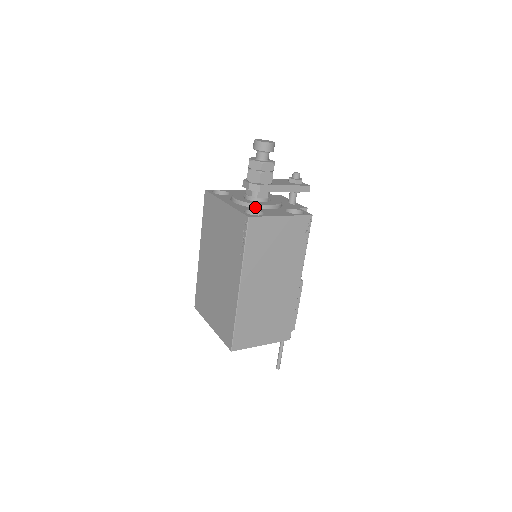
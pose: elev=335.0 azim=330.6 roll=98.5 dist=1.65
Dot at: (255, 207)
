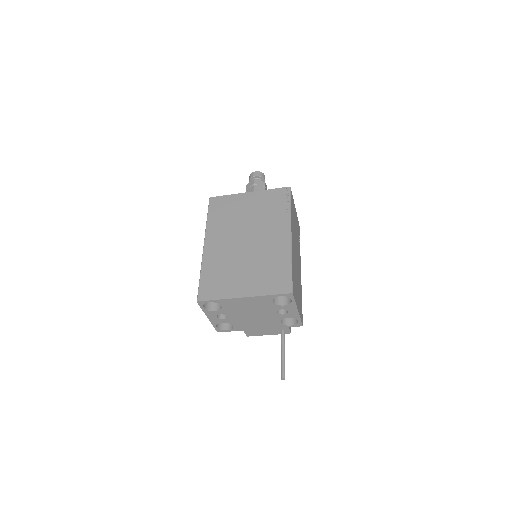
Dot at: occluded
